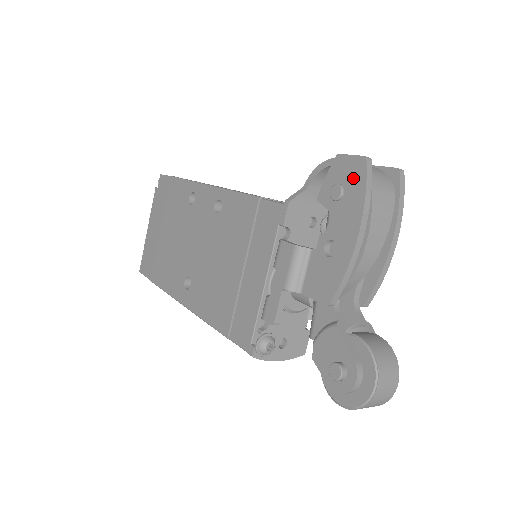
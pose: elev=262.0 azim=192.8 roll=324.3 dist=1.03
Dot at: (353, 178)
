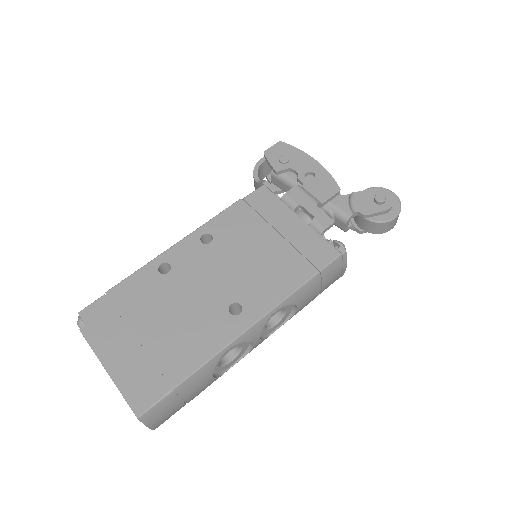
Dot at: (284, 150)
